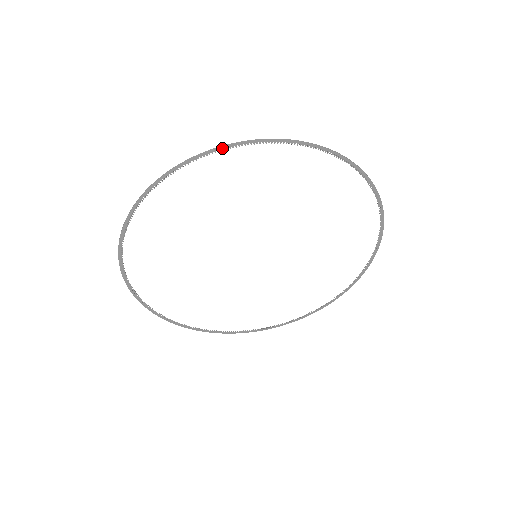
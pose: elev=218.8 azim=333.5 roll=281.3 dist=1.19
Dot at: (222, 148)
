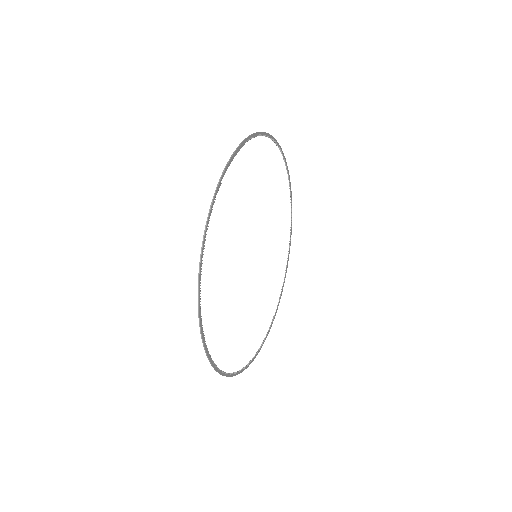
Dot at: (253, 136)
